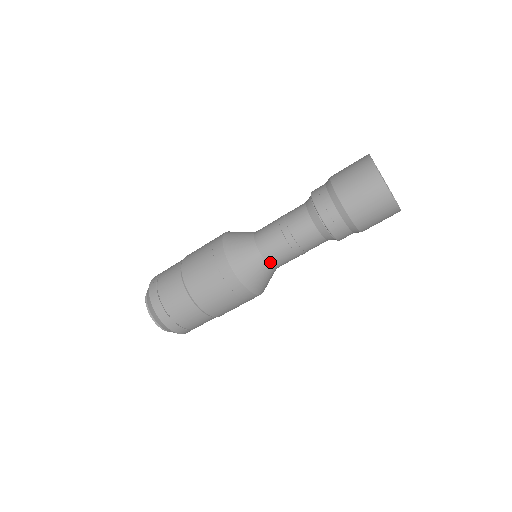
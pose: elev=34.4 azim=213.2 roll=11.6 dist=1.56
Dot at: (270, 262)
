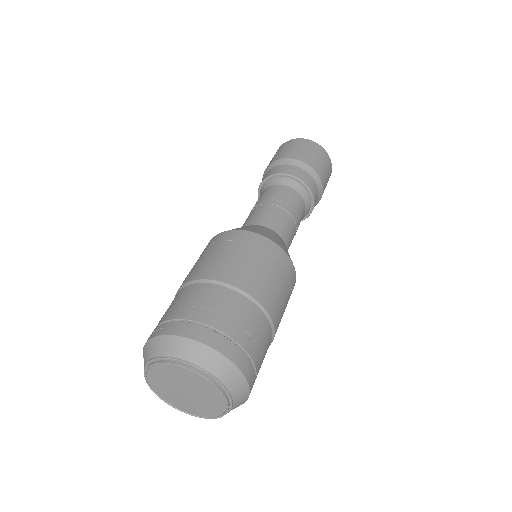
Dot at: (279, 232)
